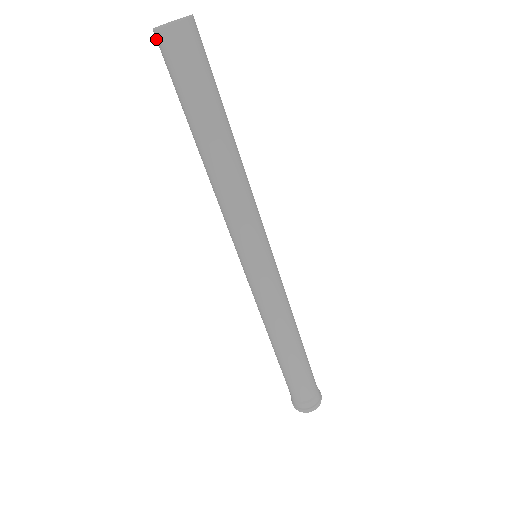
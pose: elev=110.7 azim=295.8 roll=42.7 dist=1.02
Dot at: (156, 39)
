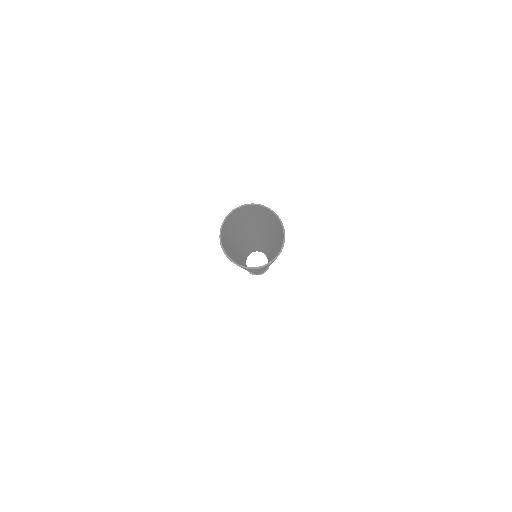
Dot at: (220, 241)
